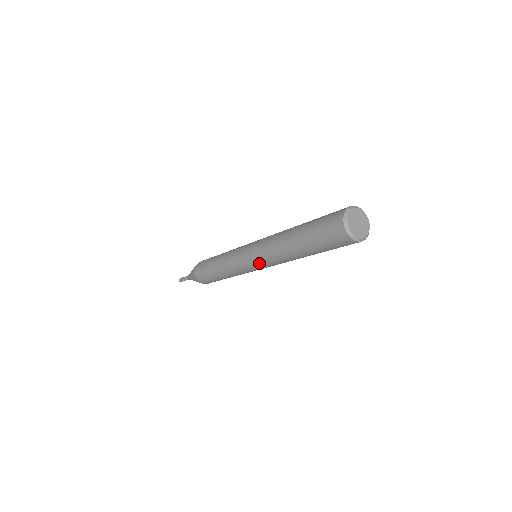
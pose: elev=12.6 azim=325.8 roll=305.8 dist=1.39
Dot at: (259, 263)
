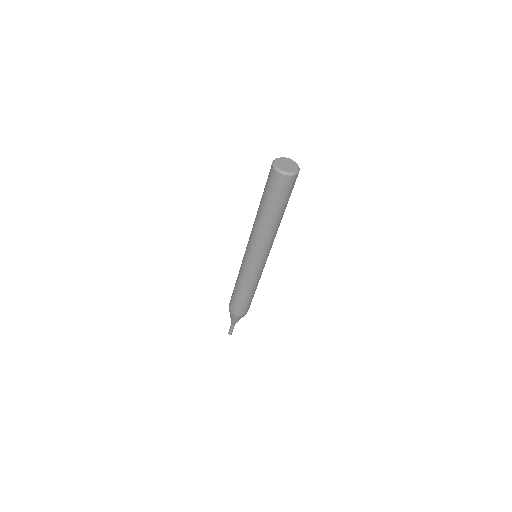
Dot at: (255, 254)
